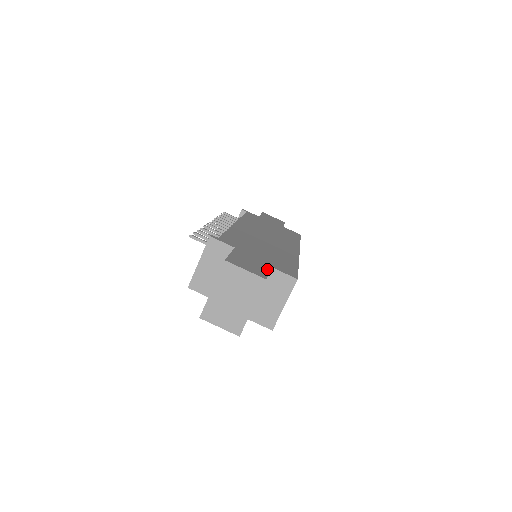
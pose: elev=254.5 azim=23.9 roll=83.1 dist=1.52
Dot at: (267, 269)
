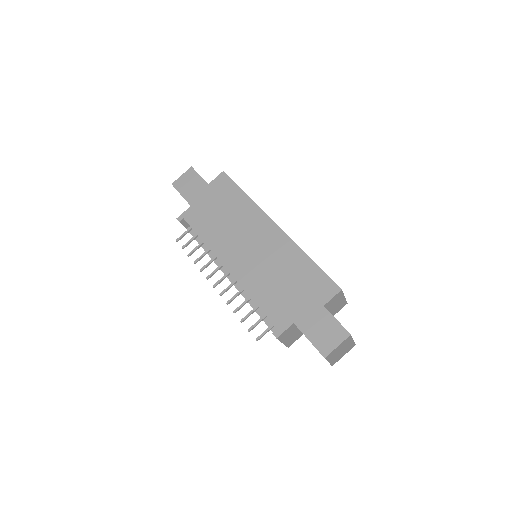
Dot at: (330, 316)
